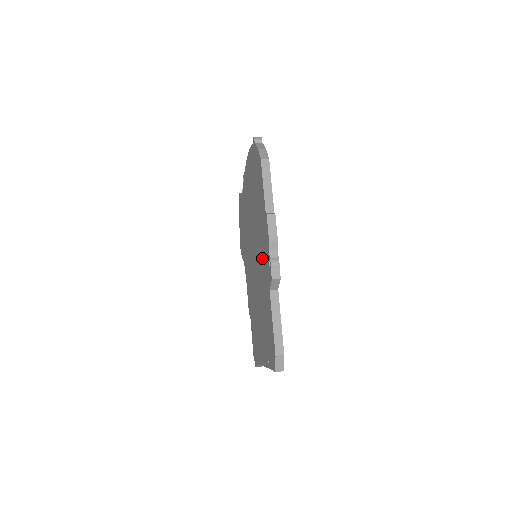
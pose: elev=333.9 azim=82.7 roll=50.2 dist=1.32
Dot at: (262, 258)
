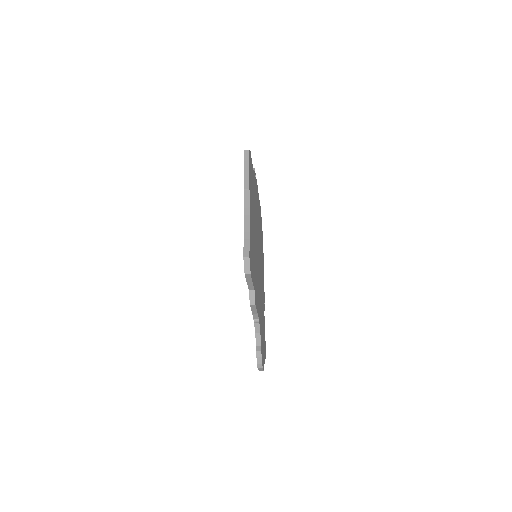
Dot at: occluded
